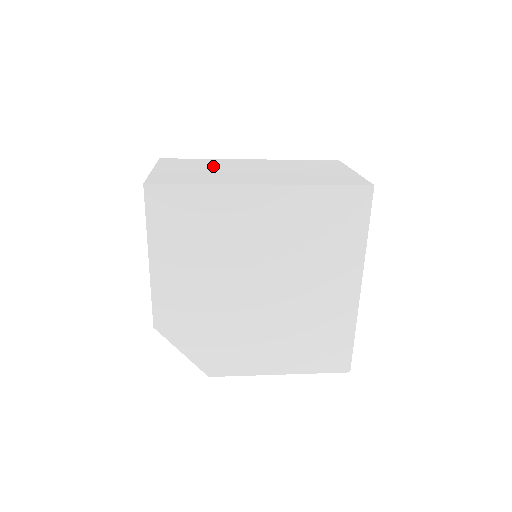
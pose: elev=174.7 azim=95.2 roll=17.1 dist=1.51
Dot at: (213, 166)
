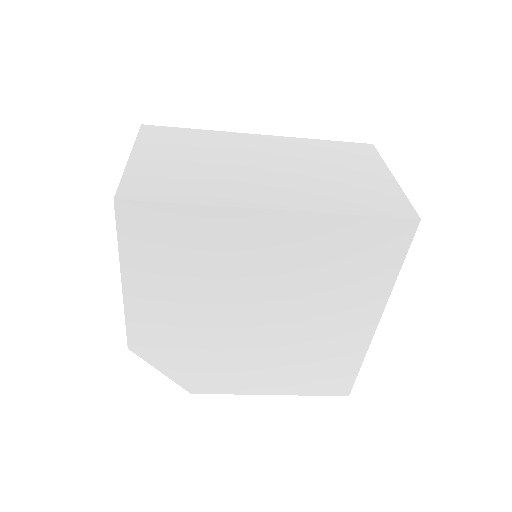
Dot at: (211, 152)
